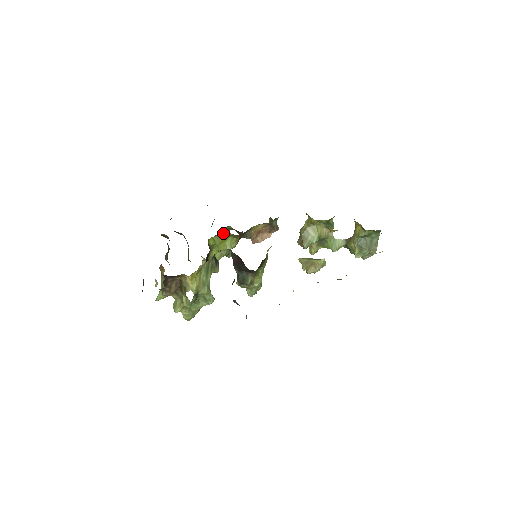
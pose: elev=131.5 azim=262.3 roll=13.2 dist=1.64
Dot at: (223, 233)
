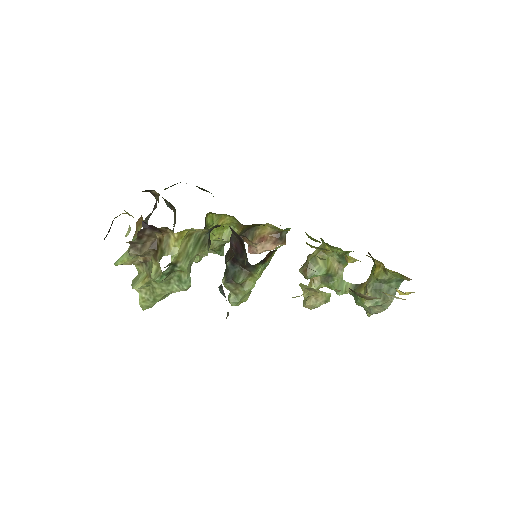
Dot at: (226, 216)
